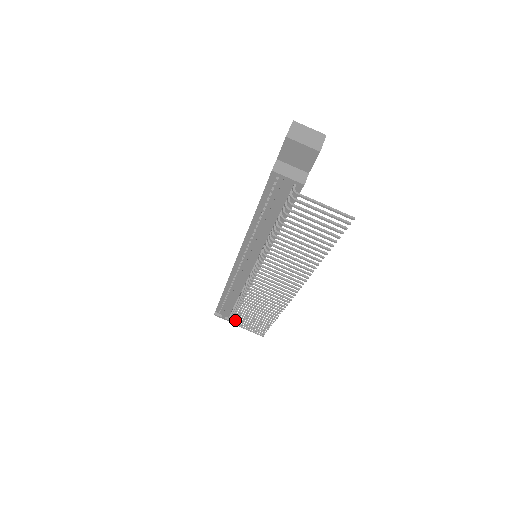
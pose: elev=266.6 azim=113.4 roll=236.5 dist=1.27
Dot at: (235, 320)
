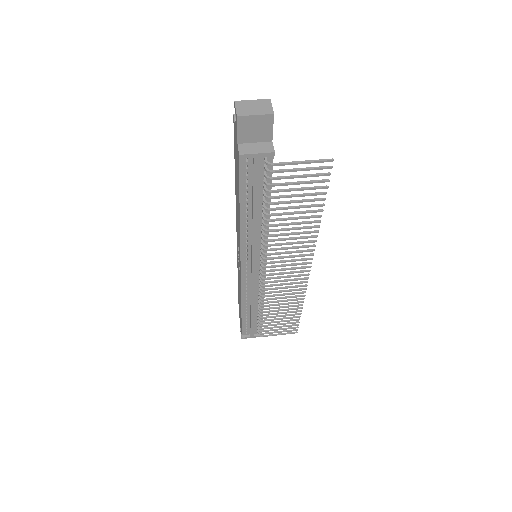
Dot at: (265, 331)
